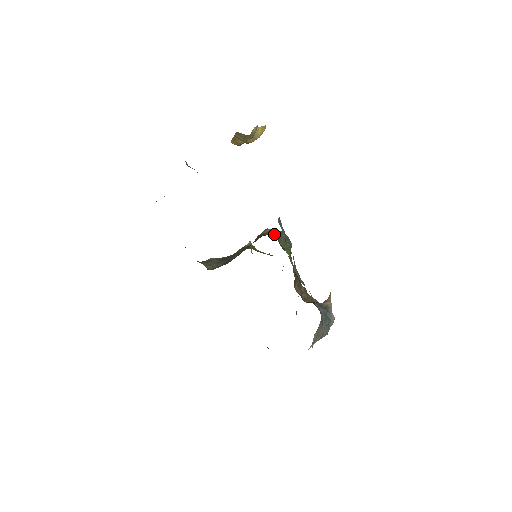
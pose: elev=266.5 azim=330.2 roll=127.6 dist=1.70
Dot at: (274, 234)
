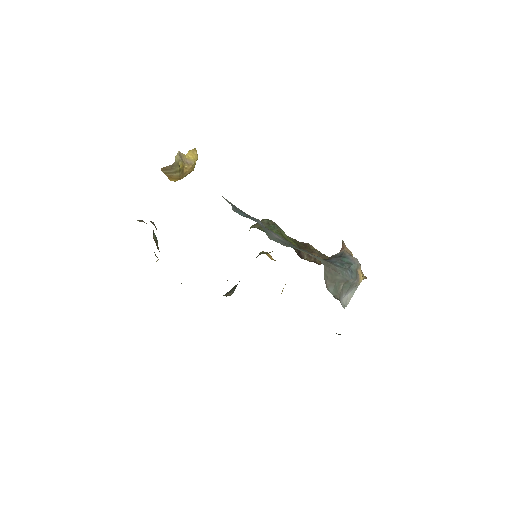
Dot at: (254, 226)
